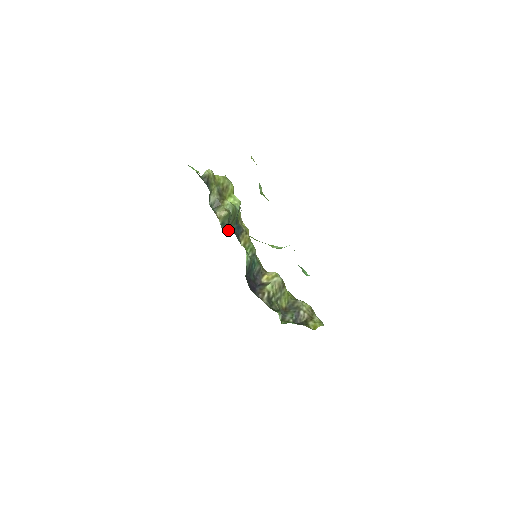
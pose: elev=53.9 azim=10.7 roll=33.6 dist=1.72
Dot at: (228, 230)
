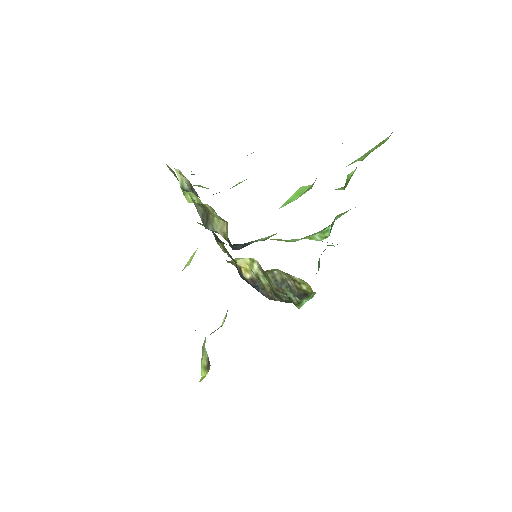
Dot at: occluded
